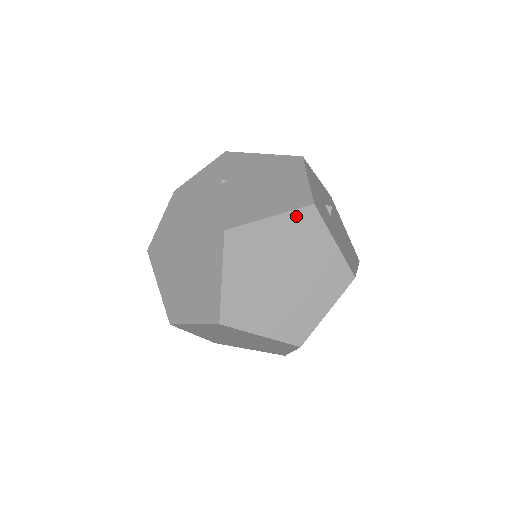
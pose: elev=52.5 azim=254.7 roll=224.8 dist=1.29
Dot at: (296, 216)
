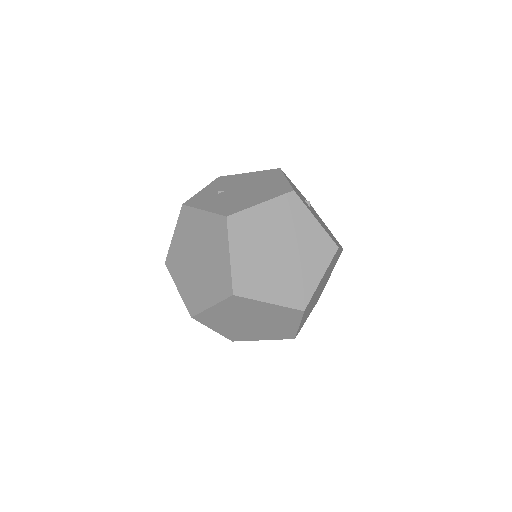
Dot at: (281, 201)
